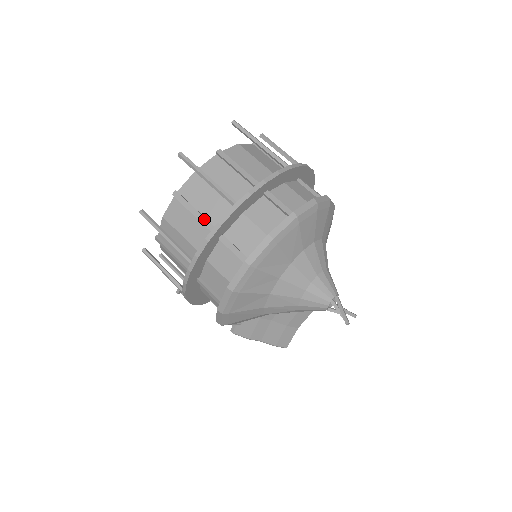
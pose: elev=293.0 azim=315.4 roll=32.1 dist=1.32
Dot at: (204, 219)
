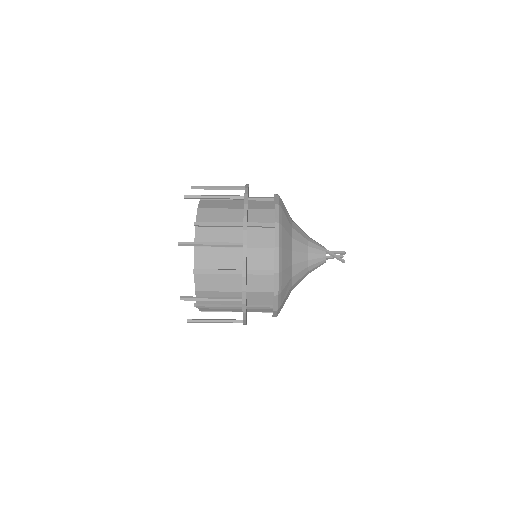
Dot at: (229, 307)
